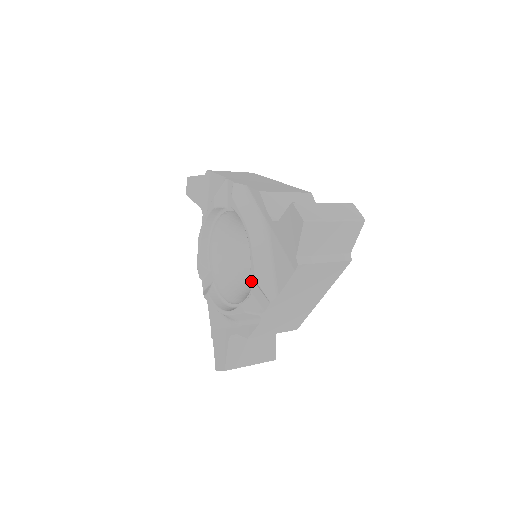
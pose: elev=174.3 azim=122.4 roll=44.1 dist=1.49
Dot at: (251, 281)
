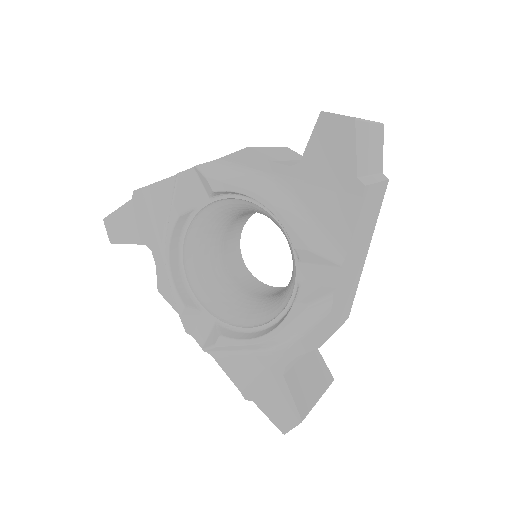
Dot at: (260, 296)
